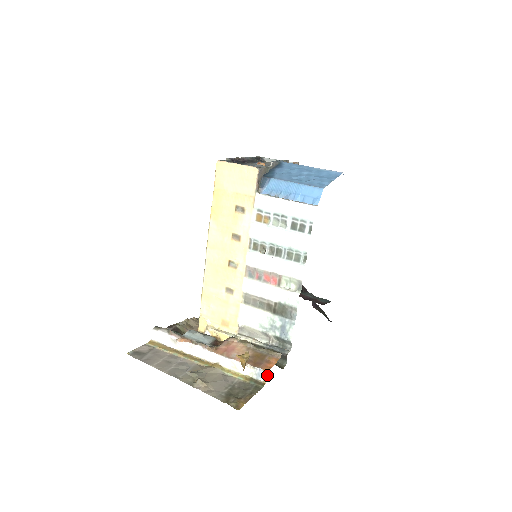
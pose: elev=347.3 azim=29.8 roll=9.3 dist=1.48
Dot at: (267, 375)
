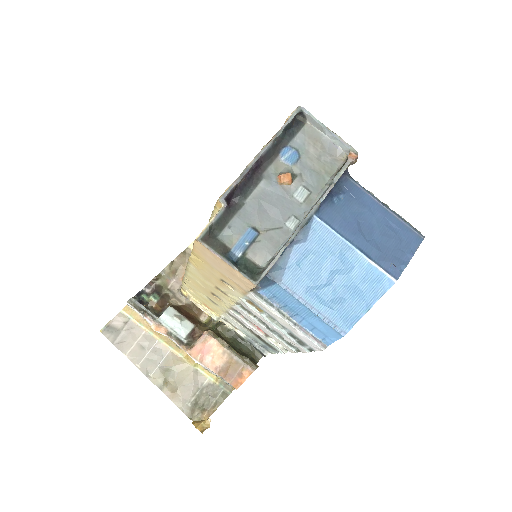
Dot at: (236, 389)
